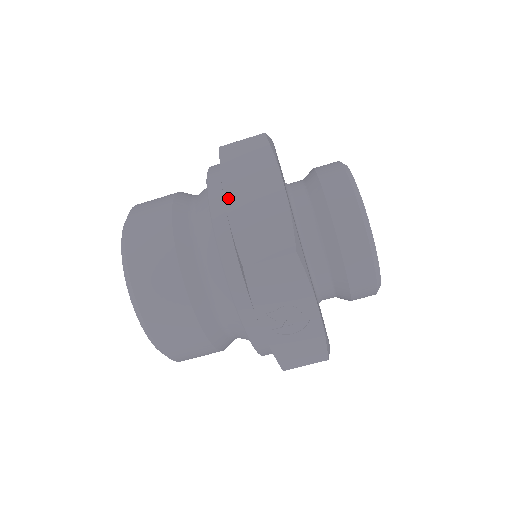
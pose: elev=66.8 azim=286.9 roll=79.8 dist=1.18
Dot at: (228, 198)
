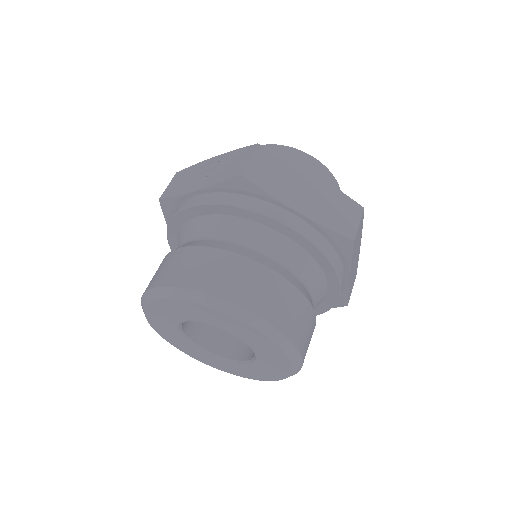
Dot at: occluded
